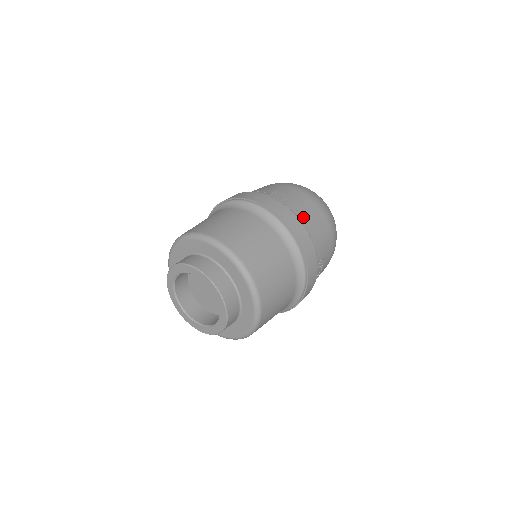
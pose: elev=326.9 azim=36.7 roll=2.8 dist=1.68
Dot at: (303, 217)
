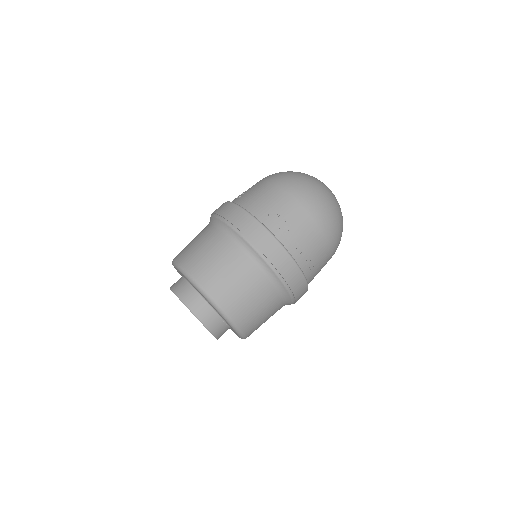
Dot at: (311, 270)
